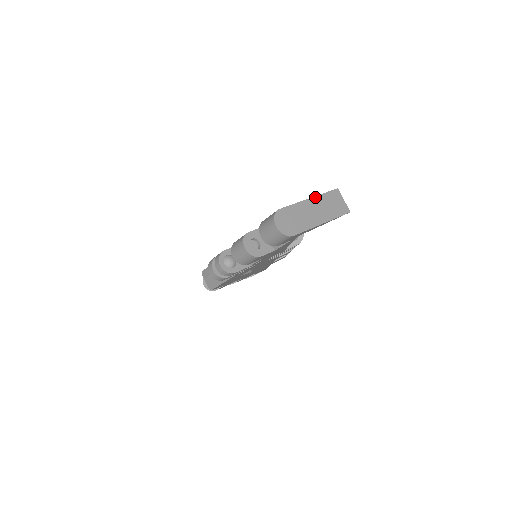
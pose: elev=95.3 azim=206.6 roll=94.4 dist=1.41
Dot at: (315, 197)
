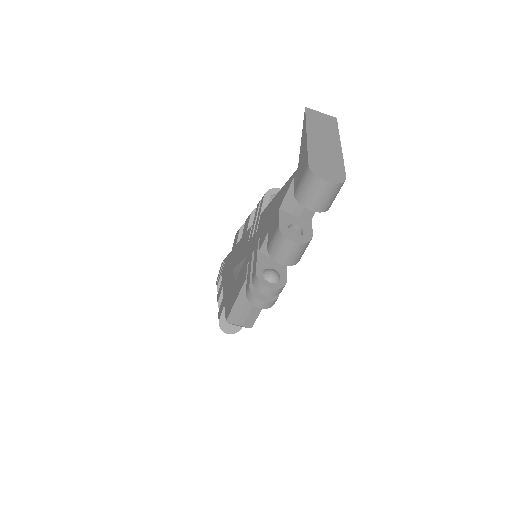
Dot at: (307, 129)
